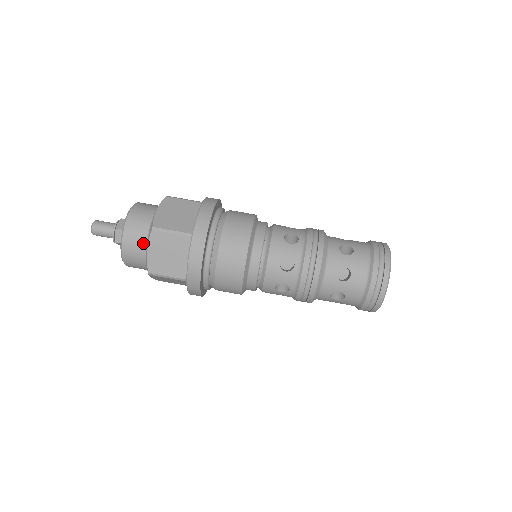
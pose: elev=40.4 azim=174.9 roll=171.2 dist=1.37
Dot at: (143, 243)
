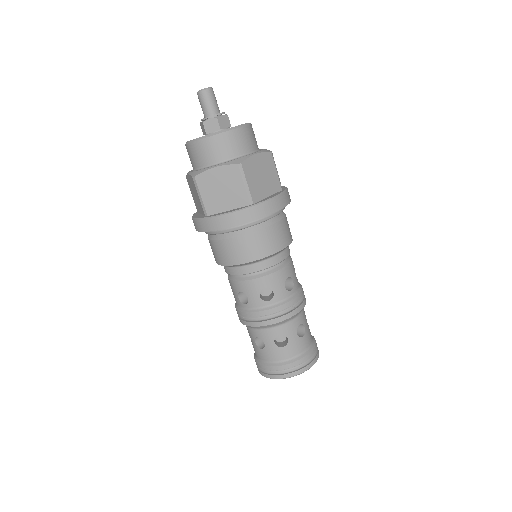
Dot at: (220, 158)
